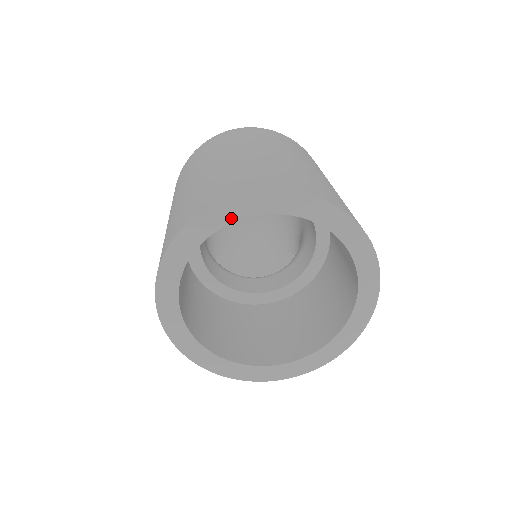
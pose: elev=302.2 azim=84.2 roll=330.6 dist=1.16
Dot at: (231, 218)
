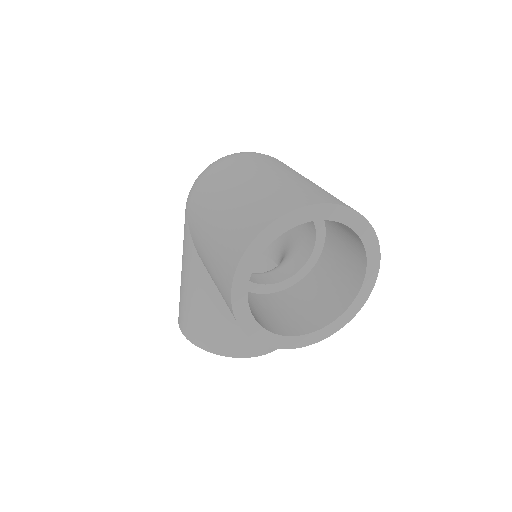
Dot at: (300, 221)
